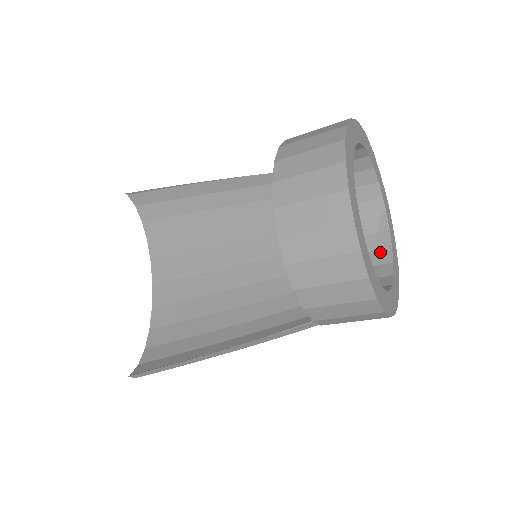
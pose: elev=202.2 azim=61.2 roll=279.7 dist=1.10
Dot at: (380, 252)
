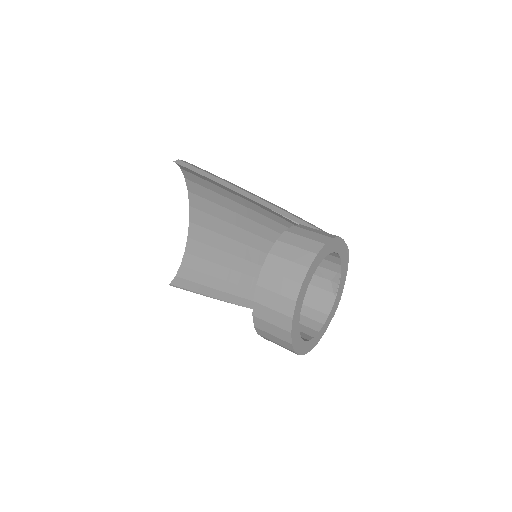
Dot at: (329, 294)
